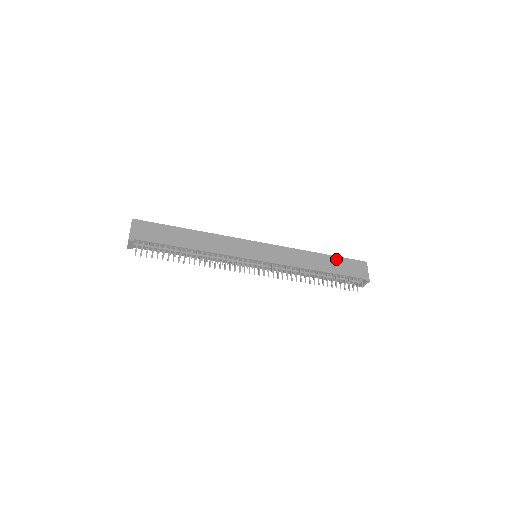
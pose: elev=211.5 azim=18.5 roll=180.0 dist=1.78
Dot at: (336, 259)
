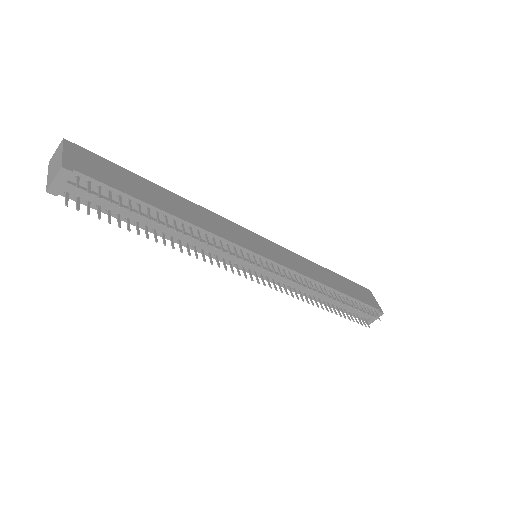
Dot at: (344, 280)
